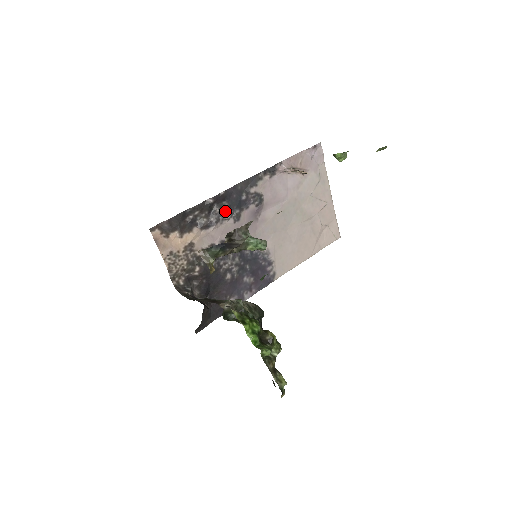
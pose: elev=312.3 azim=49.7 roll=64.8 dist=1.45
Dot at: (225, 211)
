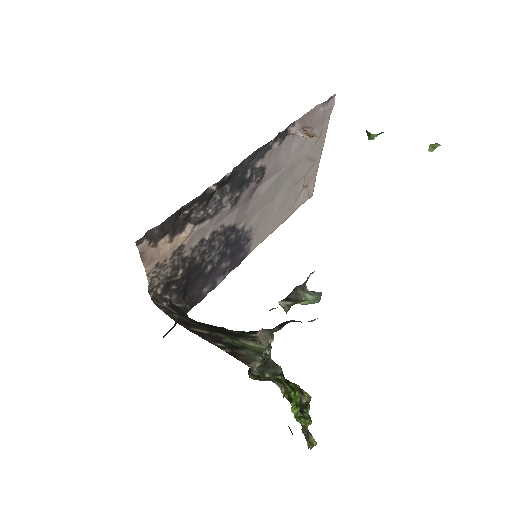
Dot at: (225, 197)
